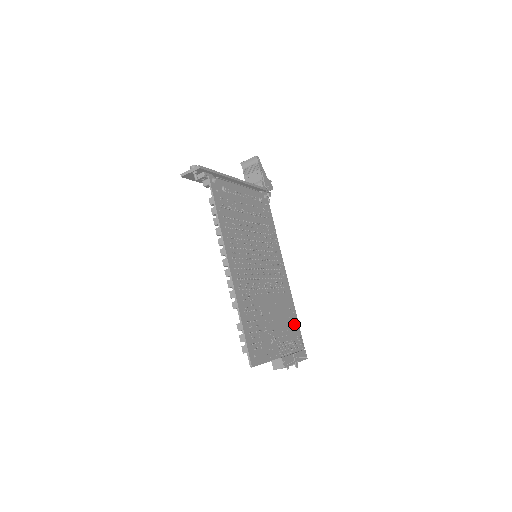
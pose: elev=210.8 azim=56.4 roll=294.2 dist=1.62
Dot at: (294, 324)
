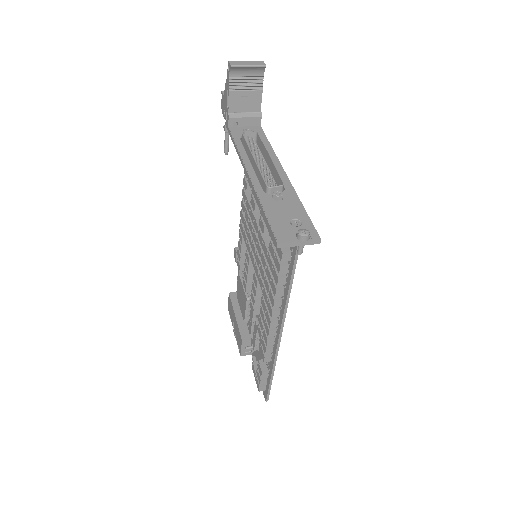
Dot at: occluded
